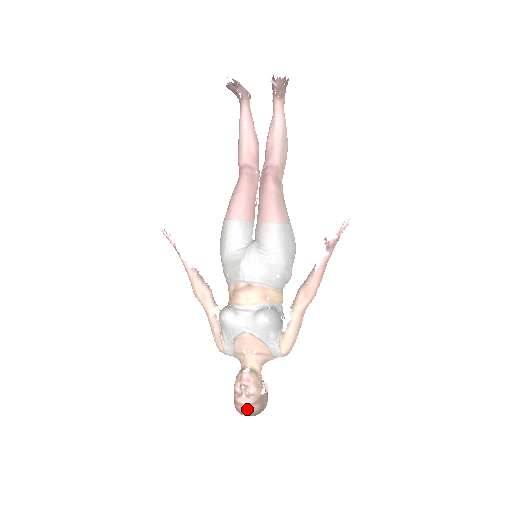
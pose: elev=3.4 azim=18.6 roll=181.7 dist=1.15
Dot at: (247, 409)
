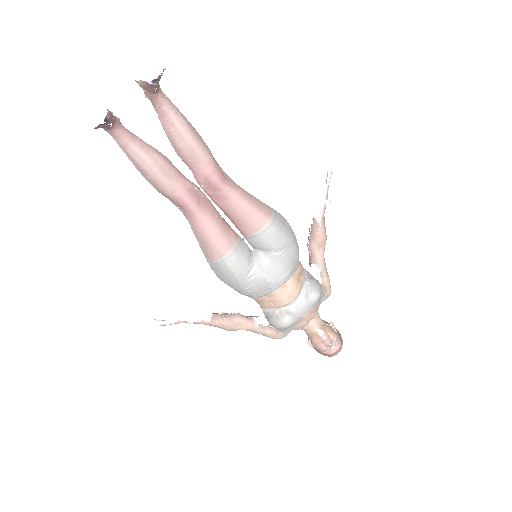
Dot at: (340, 350)
